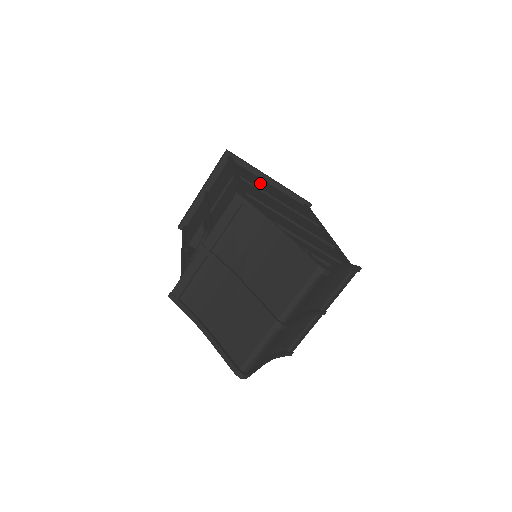
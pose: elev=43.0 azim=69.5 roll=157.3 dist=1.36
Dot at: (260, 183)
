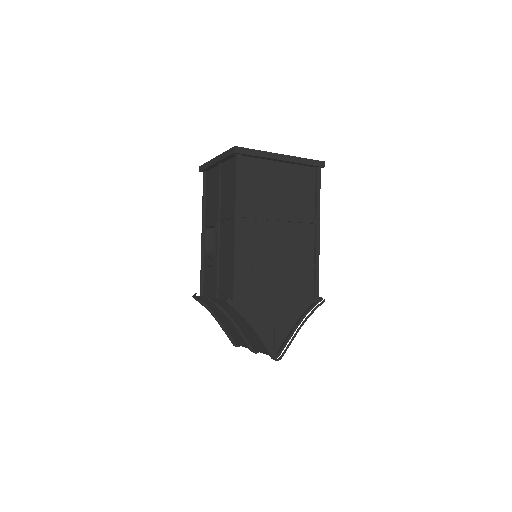
Dot at: (266, 186)
